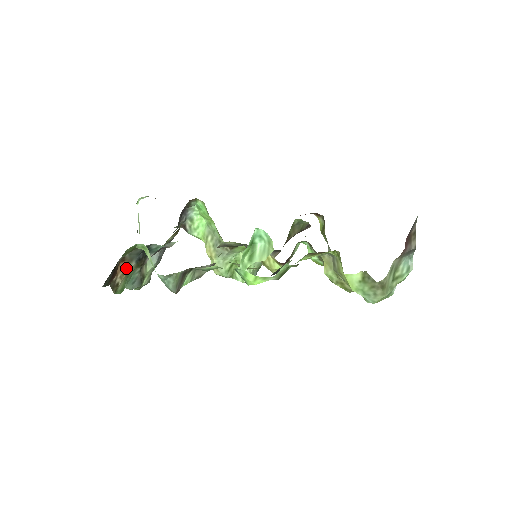
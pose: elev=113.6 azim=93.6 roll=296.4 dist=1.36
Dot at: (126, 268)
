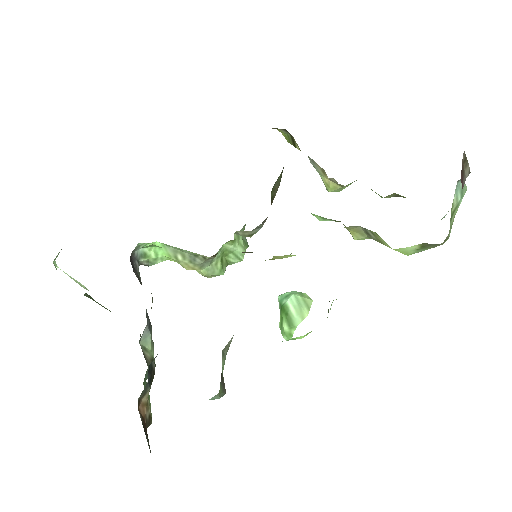
Dot at: (144, 398)
